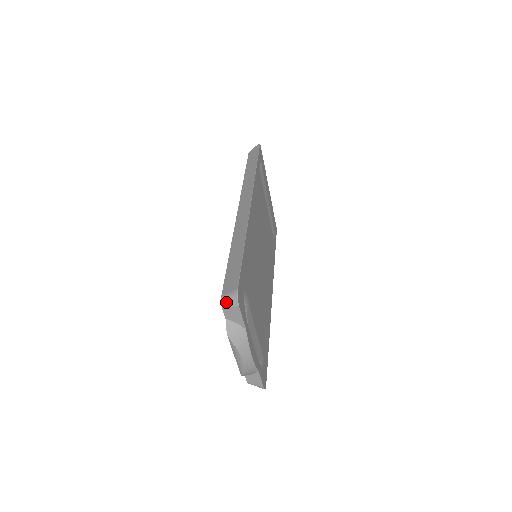
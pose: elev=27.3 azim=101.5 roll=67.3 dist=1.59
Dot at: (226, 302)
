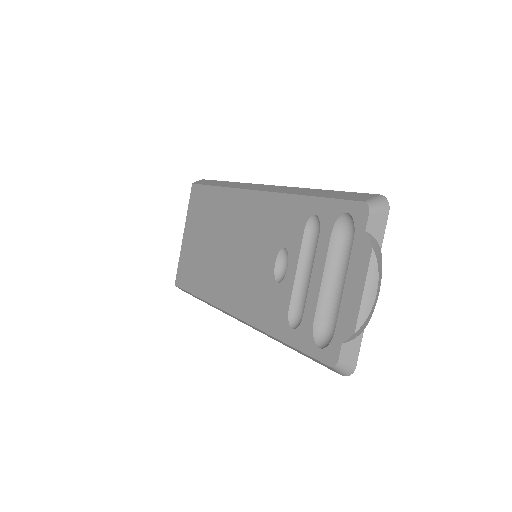
Dot at: (375, 204)
